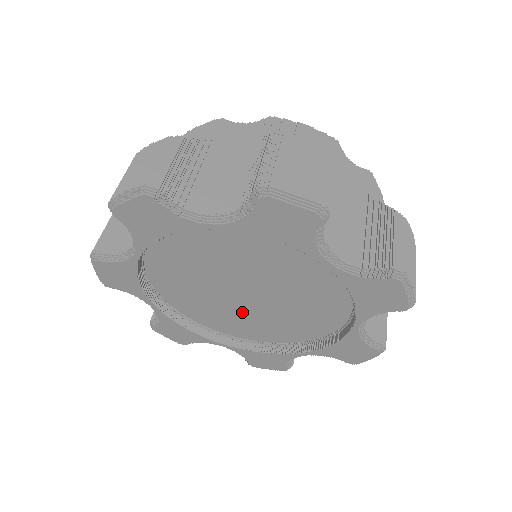
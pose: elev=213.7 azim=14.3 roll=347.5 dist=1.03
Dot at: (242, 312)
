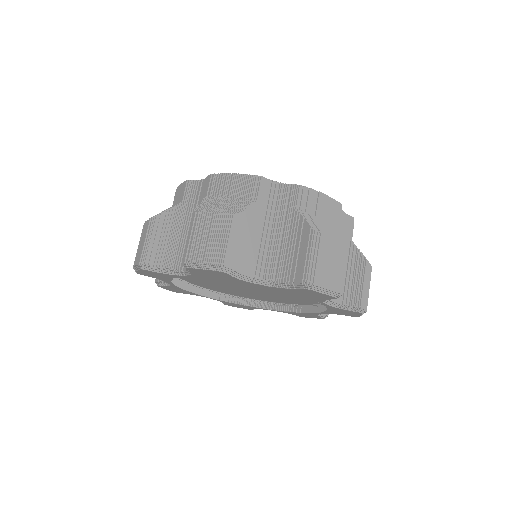
Dot at: (238, 290)
